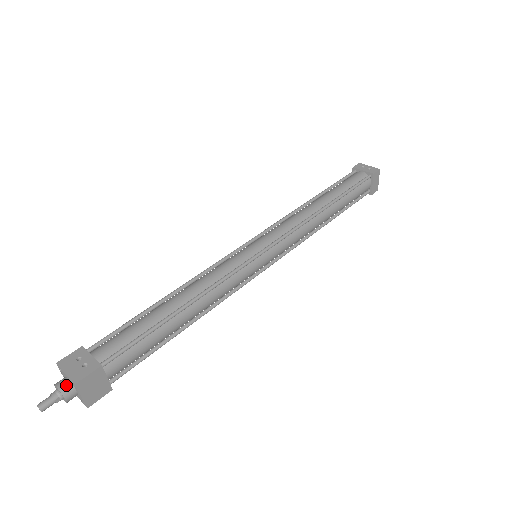
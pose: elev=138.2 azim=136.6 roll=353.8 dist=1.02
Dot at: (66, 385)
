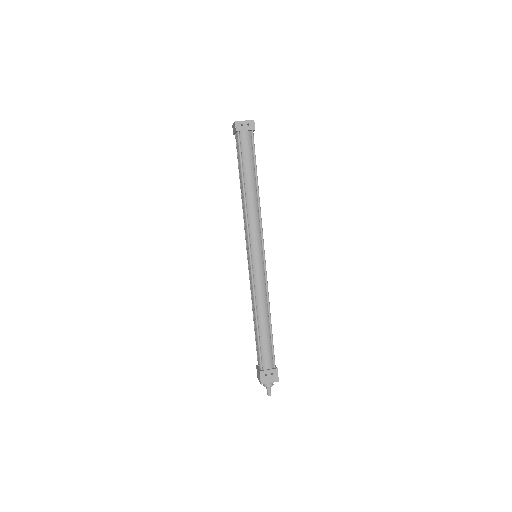
Dot at: (271, 383)
